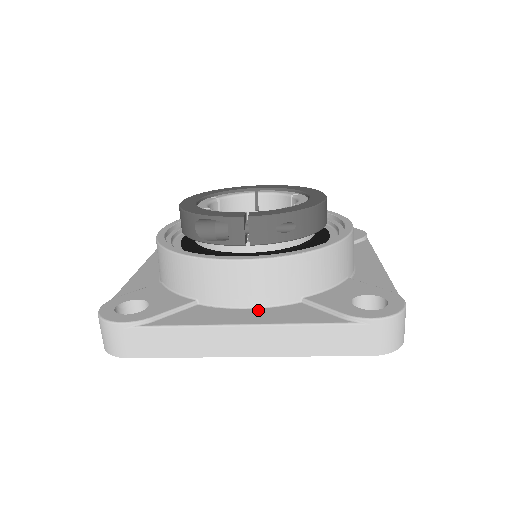
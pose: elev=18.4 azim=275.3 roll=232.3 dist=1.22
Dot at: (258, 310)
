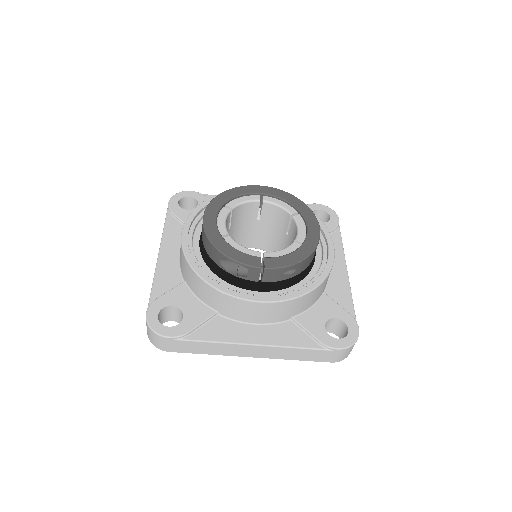
Dot at: (262, 327)
